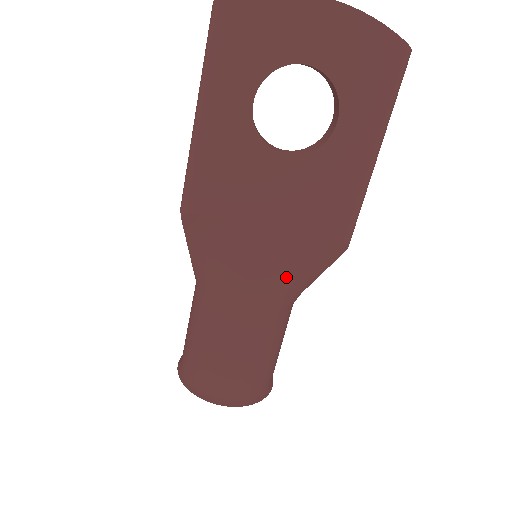
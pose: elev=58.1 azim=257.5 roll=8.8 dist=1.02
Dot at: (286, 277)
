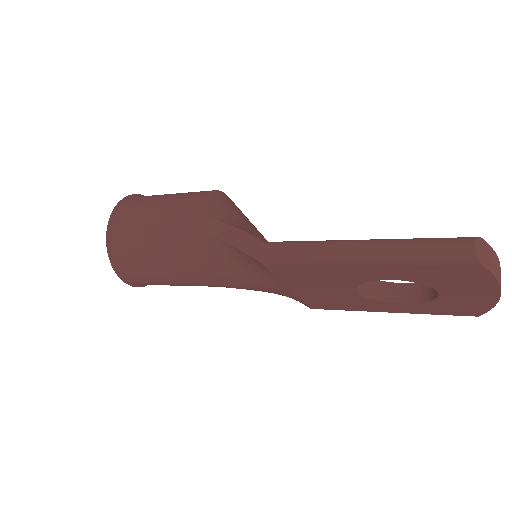
Dot at: occluded
